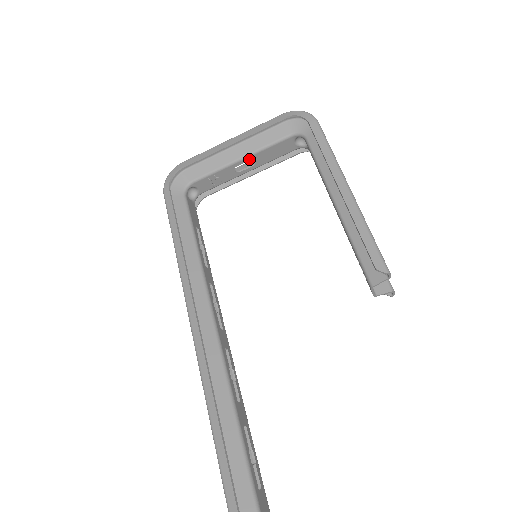
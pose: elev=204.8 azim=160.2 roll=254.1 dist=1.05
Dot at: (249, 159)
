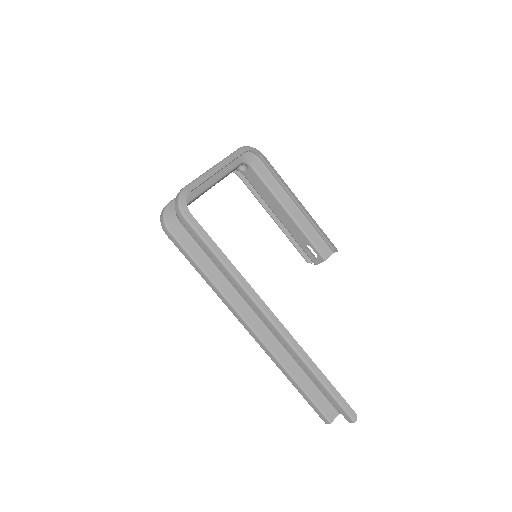
Dot at: (218, 181)
